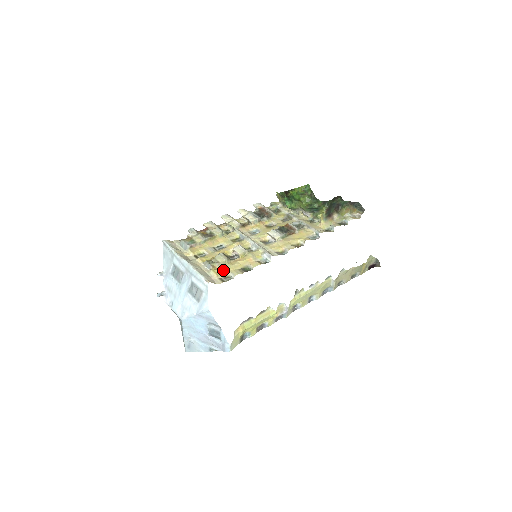
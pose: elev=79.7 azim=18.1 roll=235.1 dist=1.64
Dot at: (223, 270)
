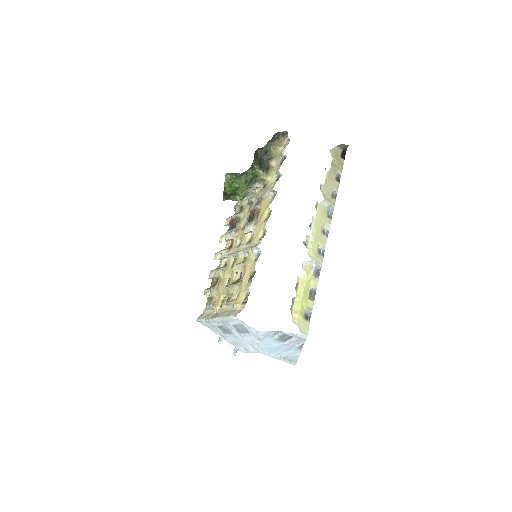
Dot at: (239, 295)
